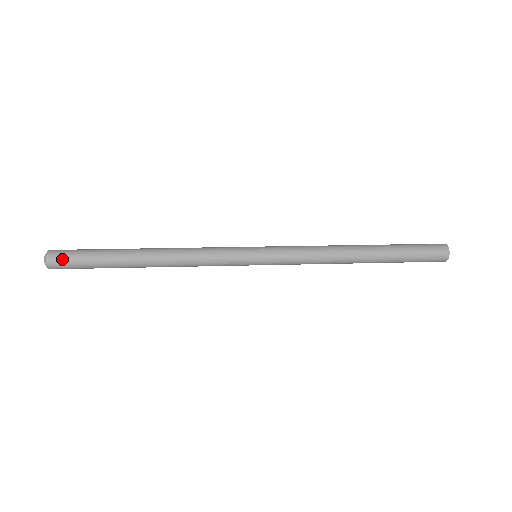
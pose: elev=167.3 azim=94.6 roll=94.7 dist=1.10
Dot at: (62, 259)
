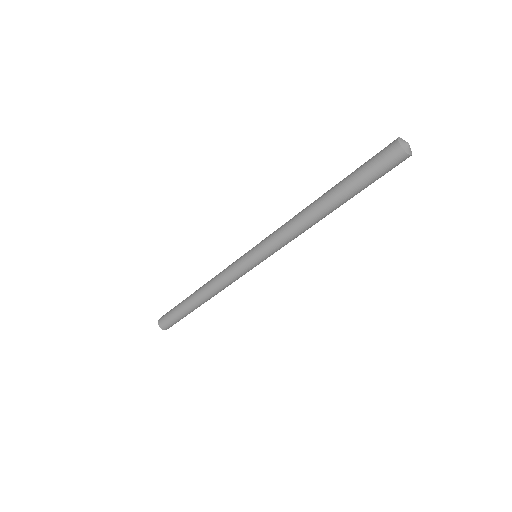
Dot at: (165, 315)
